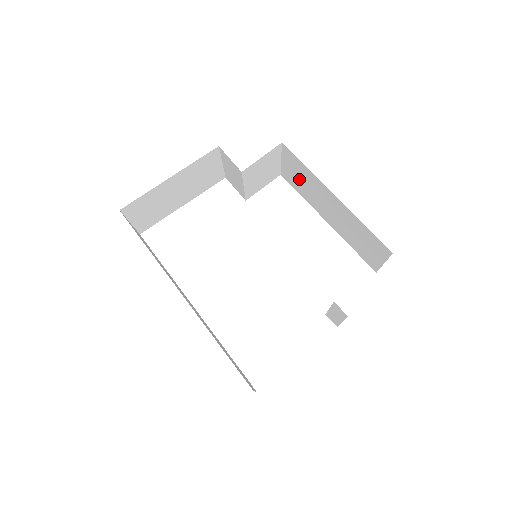
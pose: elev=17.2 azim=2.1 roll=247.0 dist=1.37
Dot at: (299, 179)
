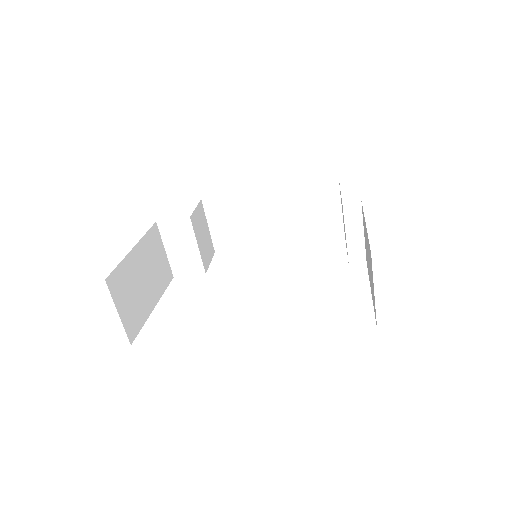
Dot at: (233, 225)
